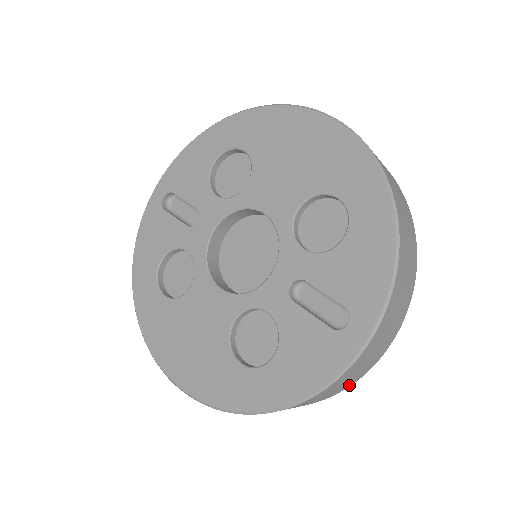
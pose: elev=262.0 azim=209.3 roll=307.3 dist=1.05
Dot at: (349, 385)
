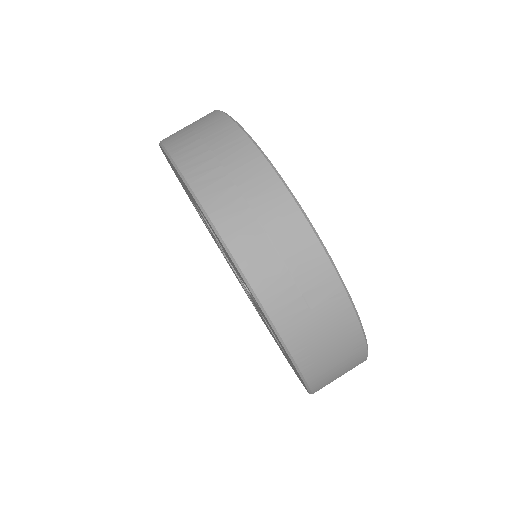
Dot at: (353, 324)
